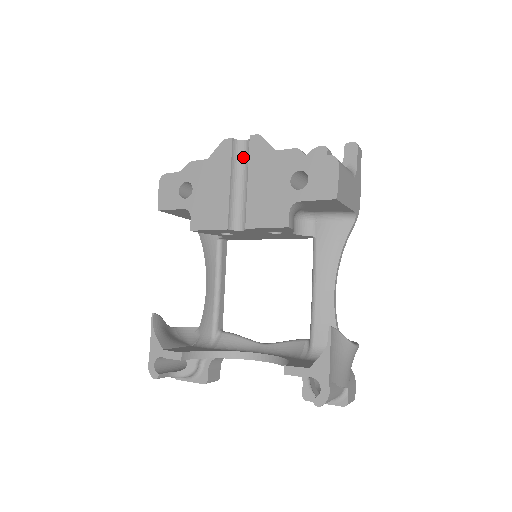
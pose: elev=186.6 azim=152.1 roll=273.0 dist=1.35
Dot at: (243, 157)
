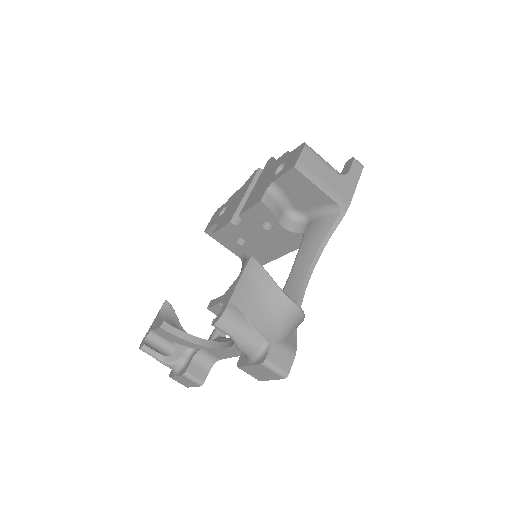
Dot at: occluded
